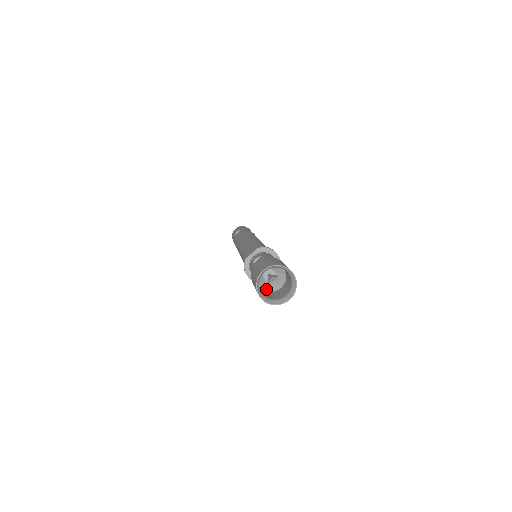
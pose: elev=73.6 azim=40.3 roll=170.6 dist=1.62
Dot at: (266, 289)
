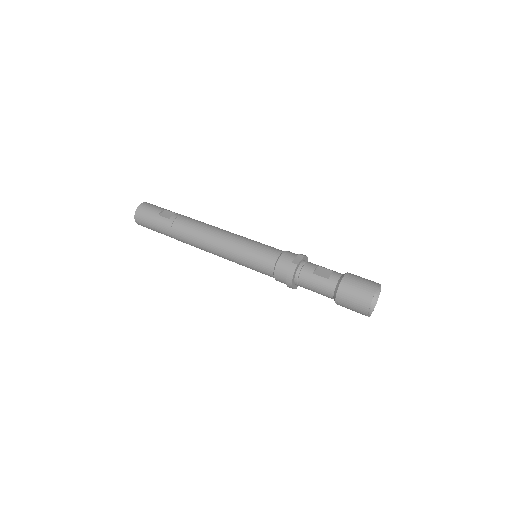
Dot at: occluded
